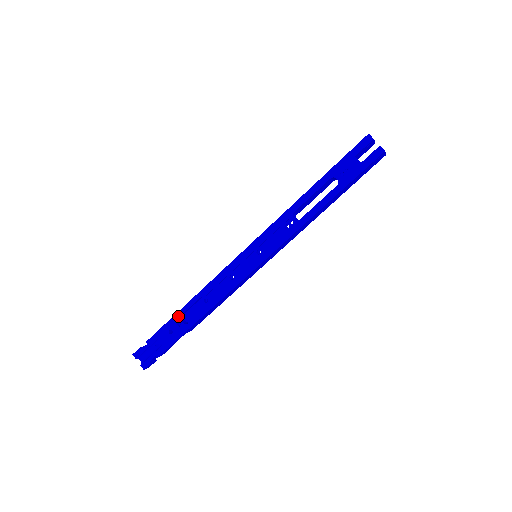
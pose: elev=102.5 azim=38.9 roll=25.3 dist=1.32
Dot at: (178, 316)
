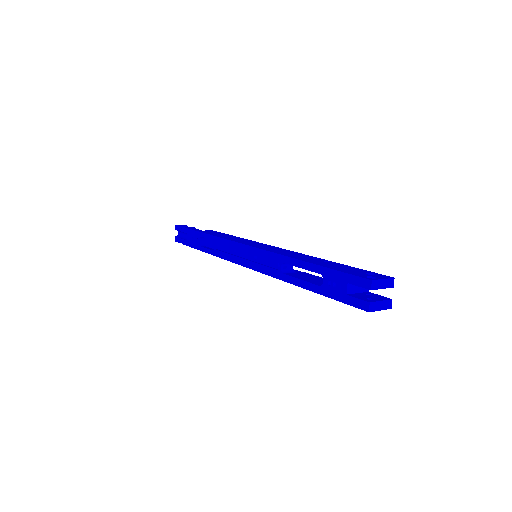
Dot at: (200, 235)
